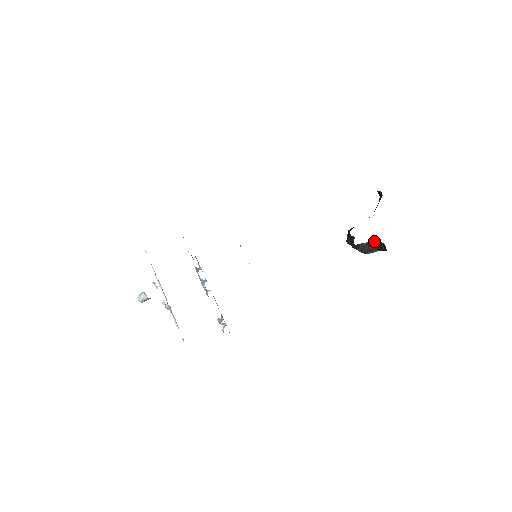
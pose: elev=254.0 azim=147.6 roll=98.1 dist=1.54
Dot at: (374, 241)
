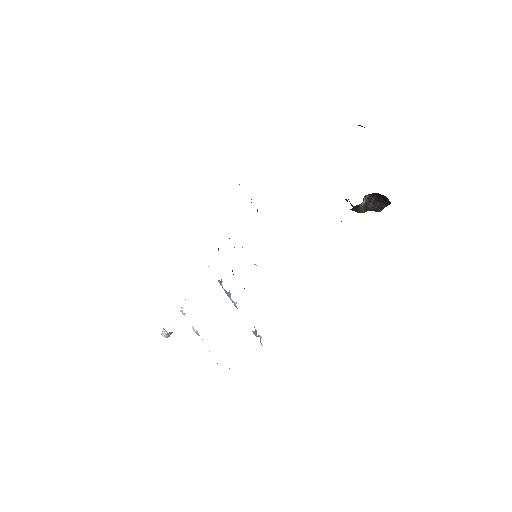
Dot at: (375, 195)
